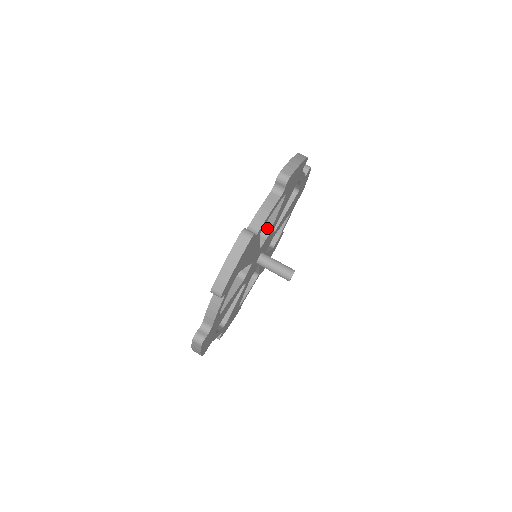
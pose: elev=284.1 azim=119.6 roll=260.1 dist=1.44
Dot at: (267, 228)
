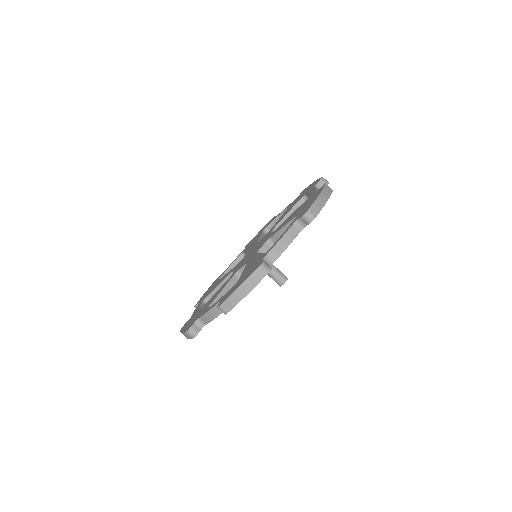
Dot at: (275, 240)
